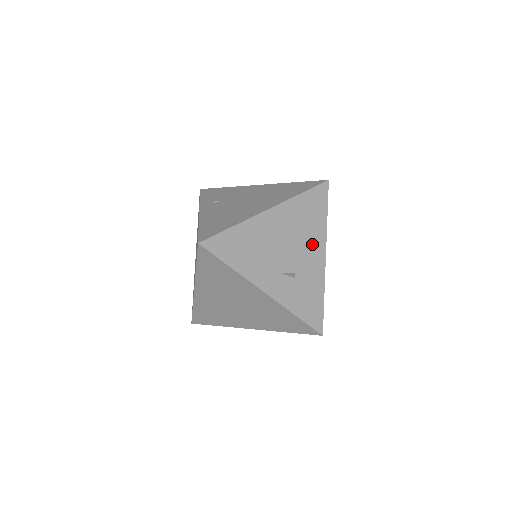
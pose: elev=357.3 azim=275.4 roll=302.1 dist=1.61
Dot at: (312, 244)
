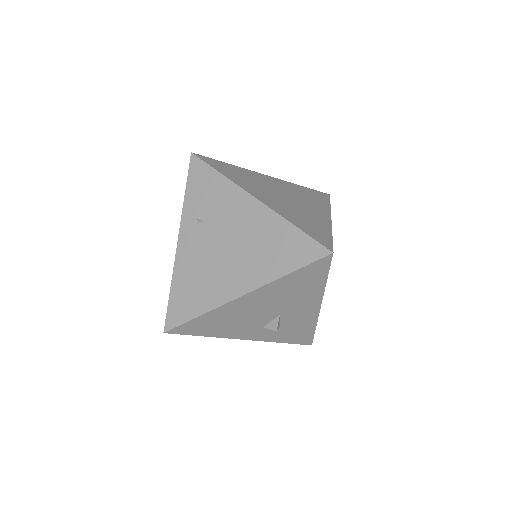
Dot at: (303, 303)
